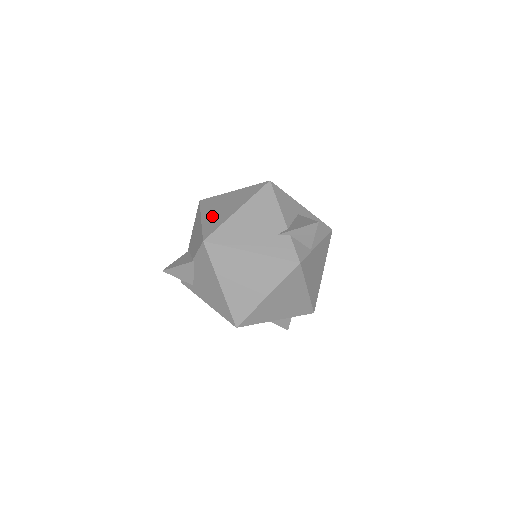
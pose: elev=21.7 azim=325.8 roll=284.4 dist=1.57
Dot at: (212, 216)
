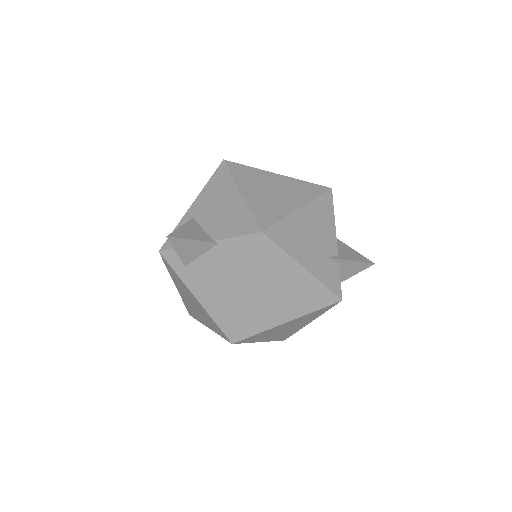
Dot at: (260, 197)
